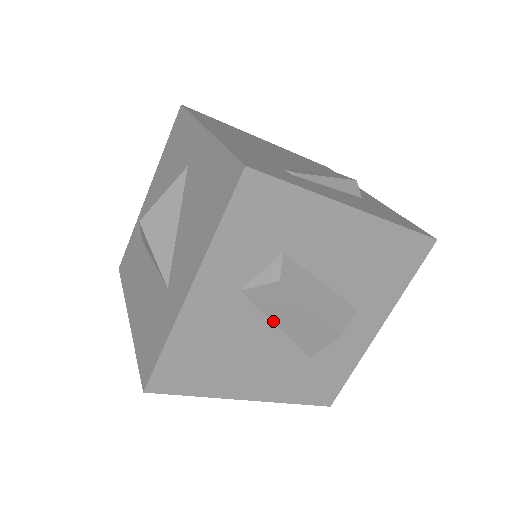
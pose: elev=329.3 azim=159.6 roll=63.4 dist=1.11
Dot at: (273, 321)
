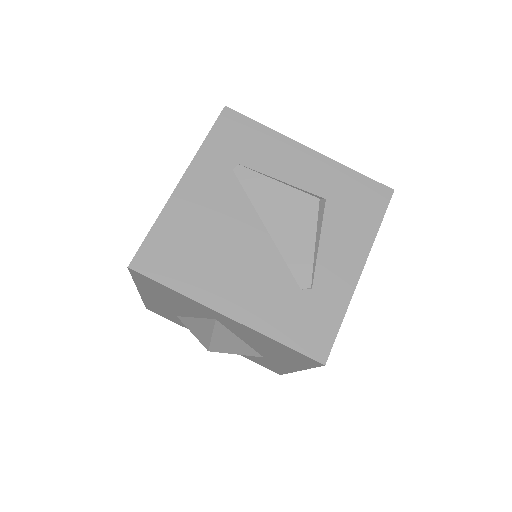
Dot at: occluded
